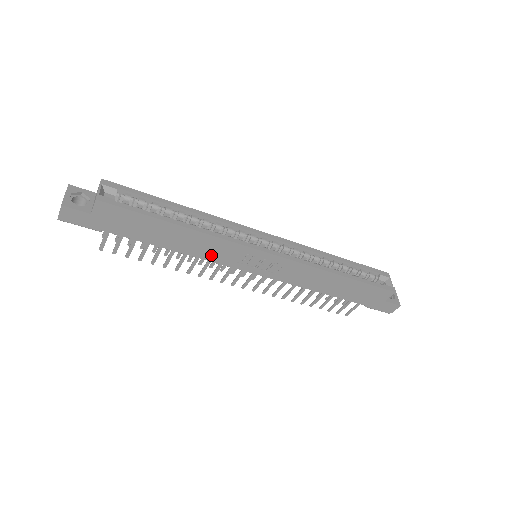
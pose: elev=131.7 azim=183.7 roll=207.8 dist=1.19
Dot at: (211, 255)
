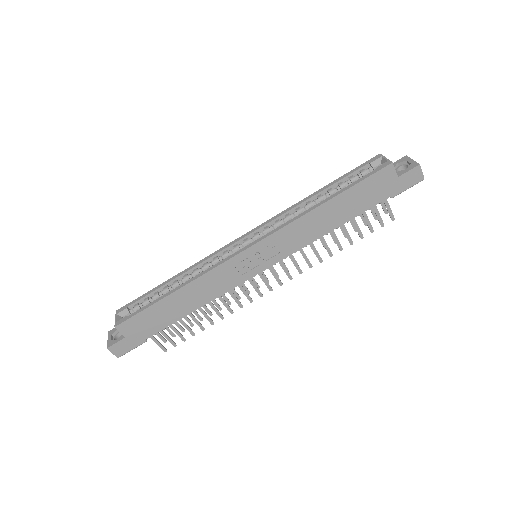
Dot at: (220, 288)
